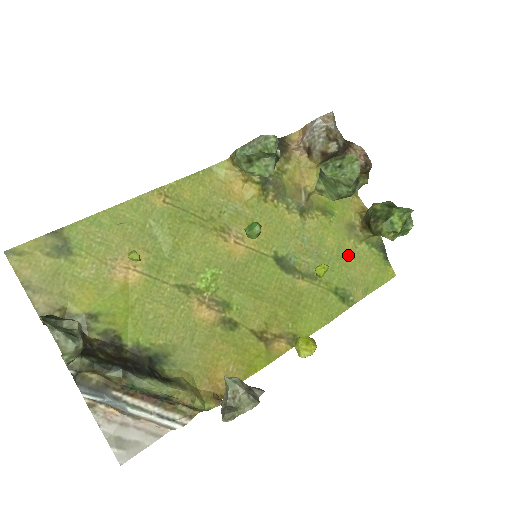
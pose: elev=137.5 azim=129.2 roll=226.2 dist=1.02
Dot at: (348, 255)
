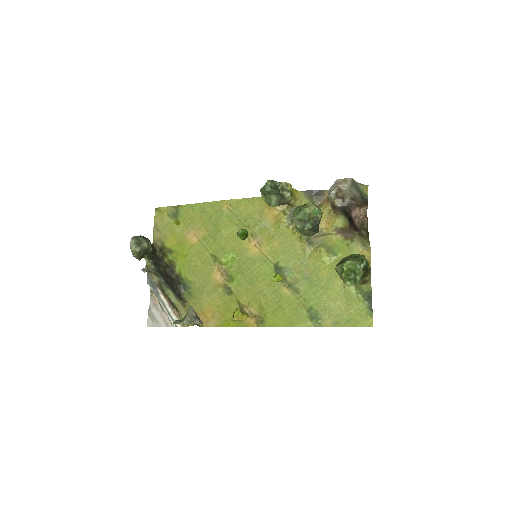
Dot at: (334, 290)
